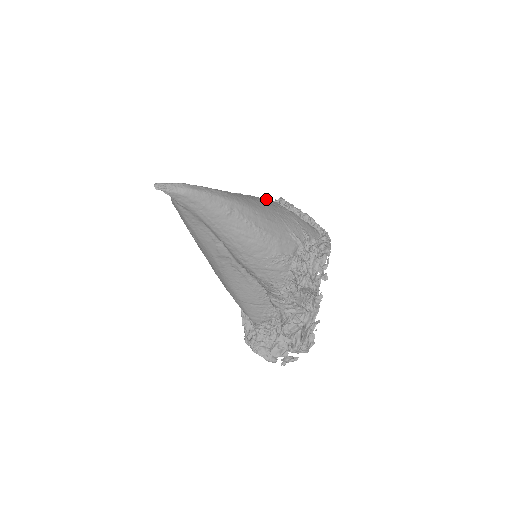
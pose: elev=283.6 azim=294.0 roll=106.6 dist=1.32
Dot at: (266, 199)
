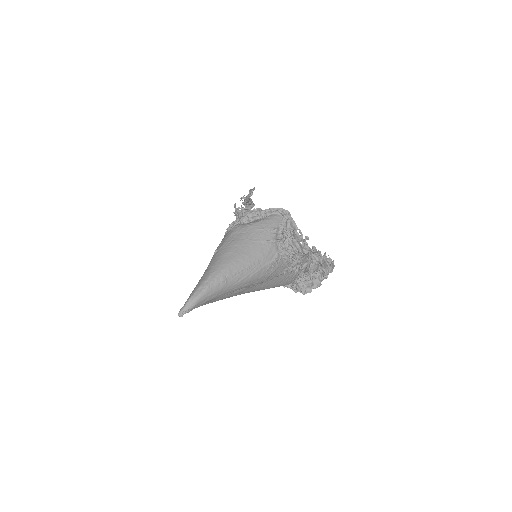
Dot at: (232, 233)
